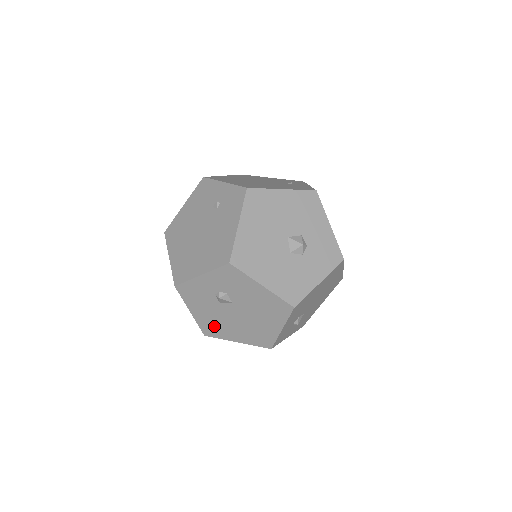
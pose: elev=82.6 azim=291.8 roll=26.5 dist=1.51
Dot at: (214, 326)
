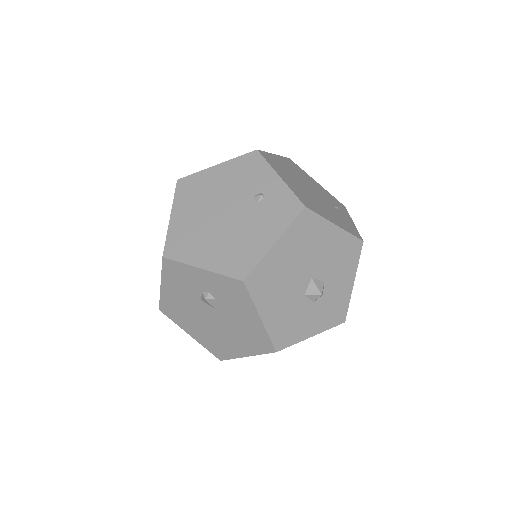
Dot at: (177, 310)
